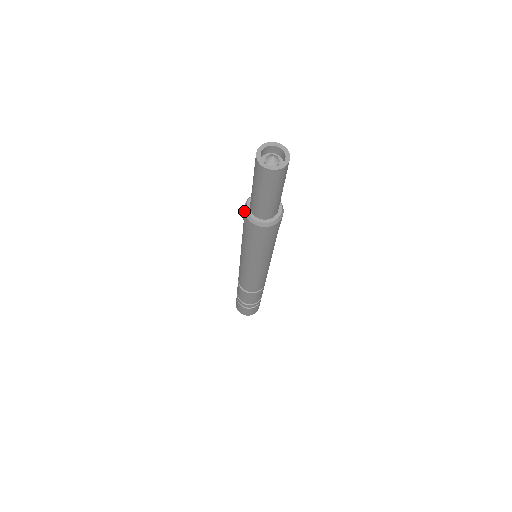
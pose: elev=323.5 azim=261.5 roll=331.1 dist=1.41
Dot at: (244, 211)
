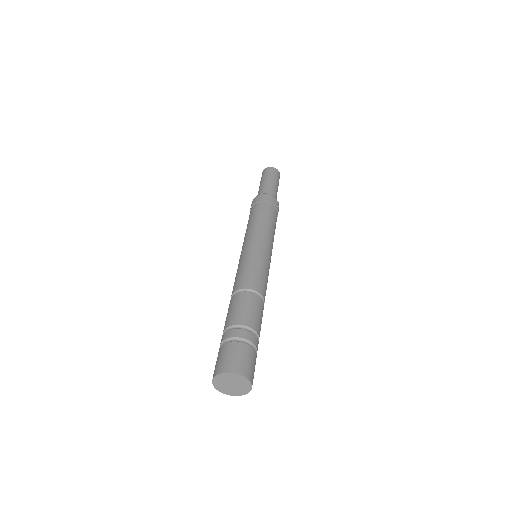
Dot at: occluded
